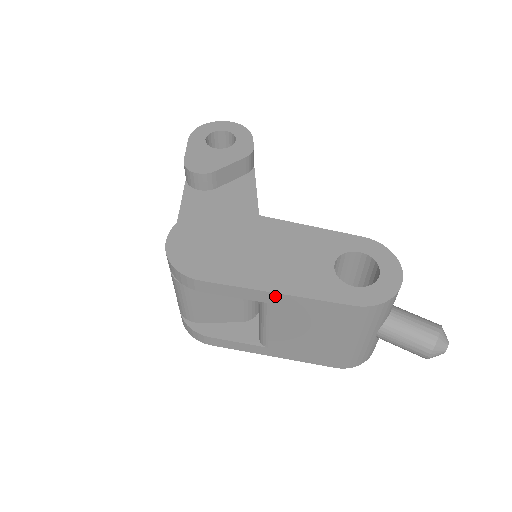
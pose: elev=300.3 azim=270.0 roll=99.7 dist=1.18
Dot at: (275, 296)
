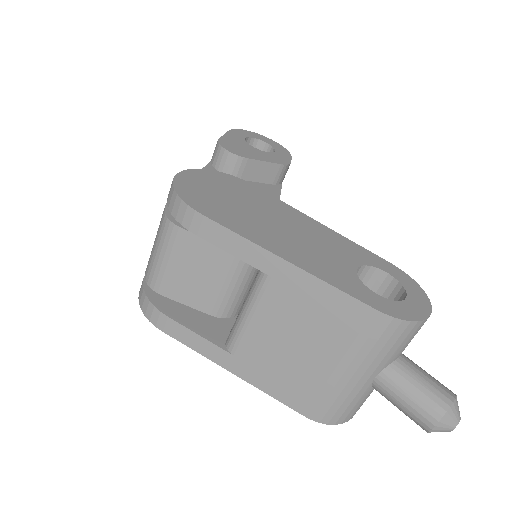
Dot at: (283, 266)
